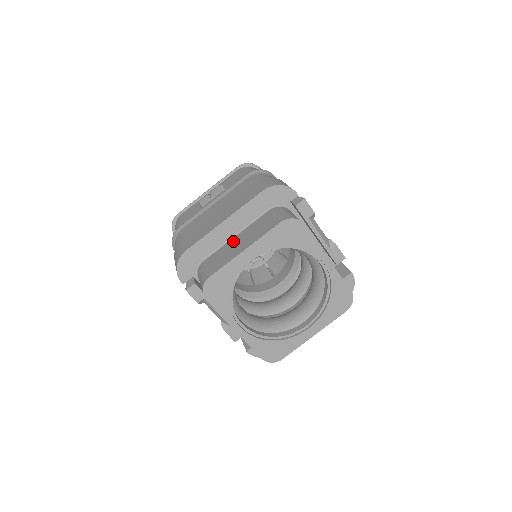
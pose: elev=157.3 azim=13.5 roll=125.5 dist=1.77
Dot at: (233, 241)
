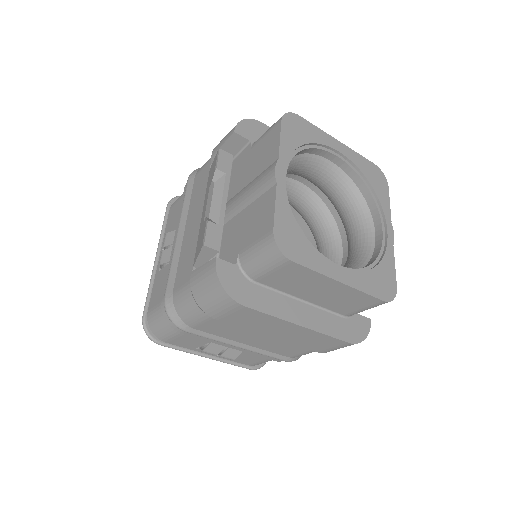
Dot at: occluded
